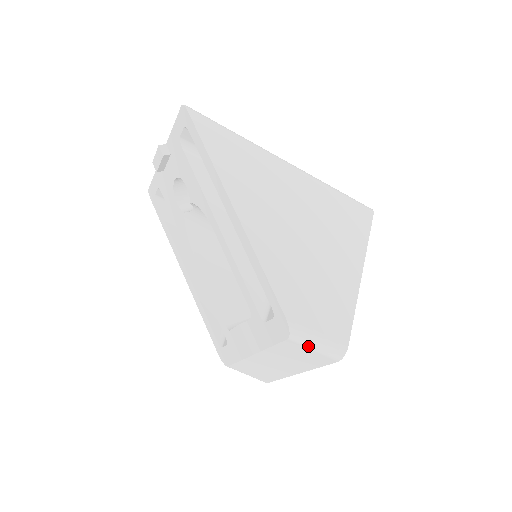
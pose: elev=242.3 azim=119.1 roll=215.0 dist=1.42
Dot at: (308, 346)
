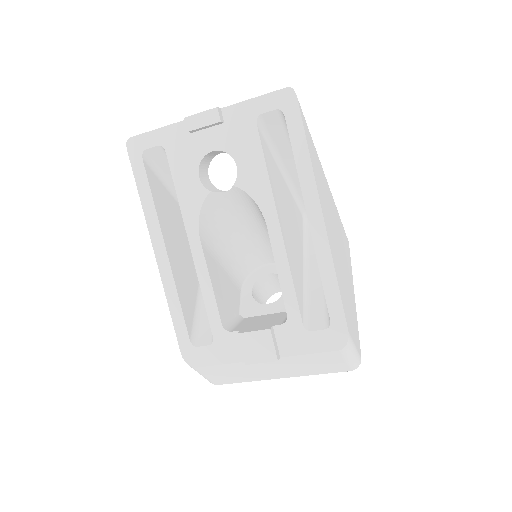
Dot at: (346, 357)
